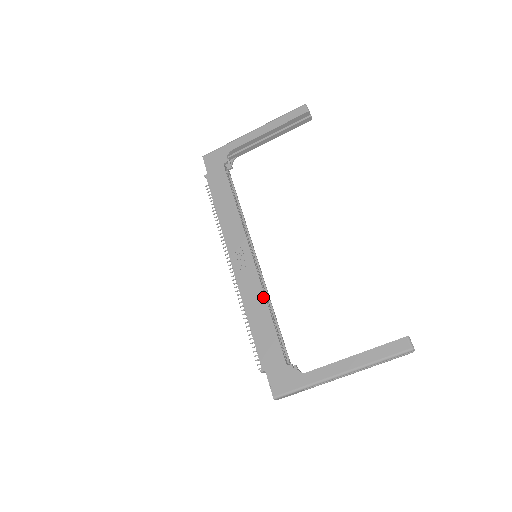
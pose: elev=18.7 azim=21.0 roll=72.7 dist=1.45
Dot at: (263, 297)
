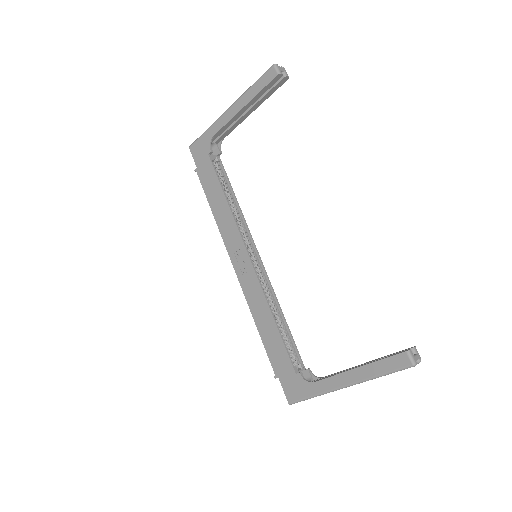
Dot at: (266, 304)
